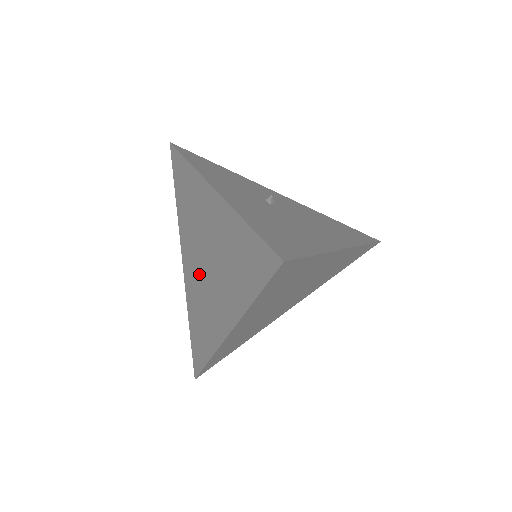
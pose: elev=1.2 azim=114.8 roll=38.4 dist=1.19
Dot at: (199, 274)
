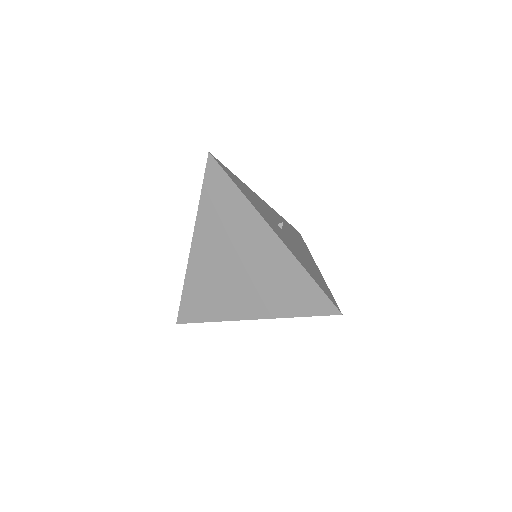
Dot at: (222, 268)
